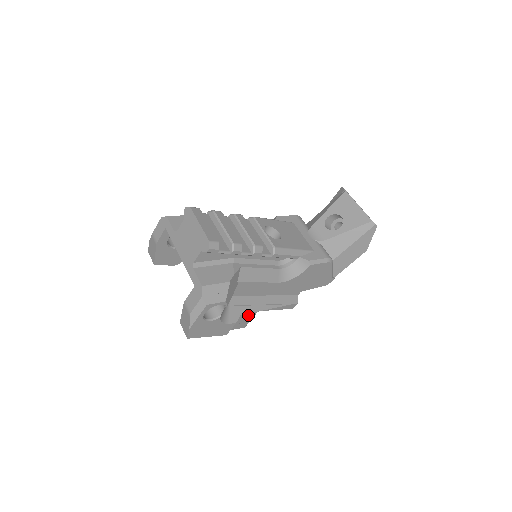
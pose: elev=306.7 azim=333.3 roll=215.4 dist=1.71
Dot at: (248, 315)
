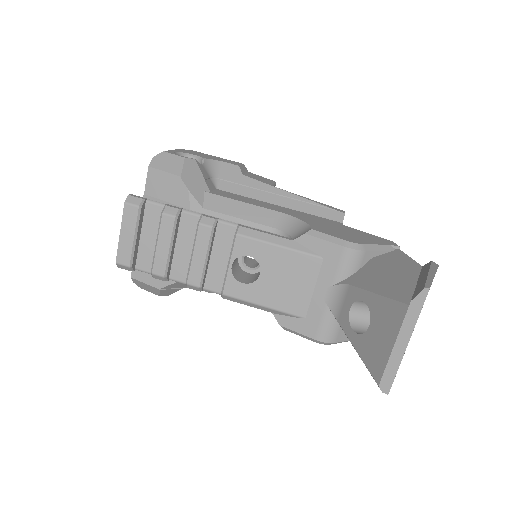
Dot at: occluded
